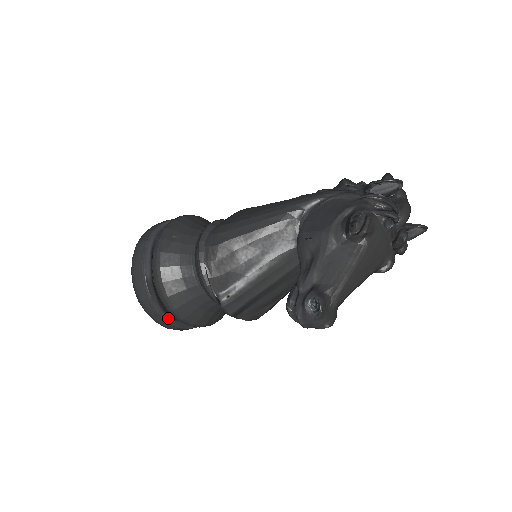
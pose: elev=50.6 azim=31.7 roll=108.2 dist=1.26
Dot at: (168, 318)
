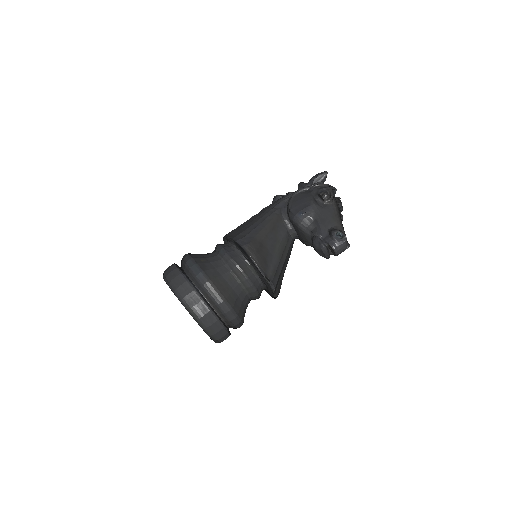
Dot at: (223, 324)
